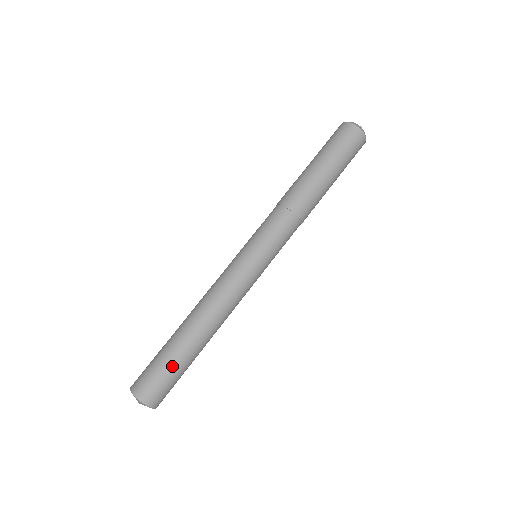
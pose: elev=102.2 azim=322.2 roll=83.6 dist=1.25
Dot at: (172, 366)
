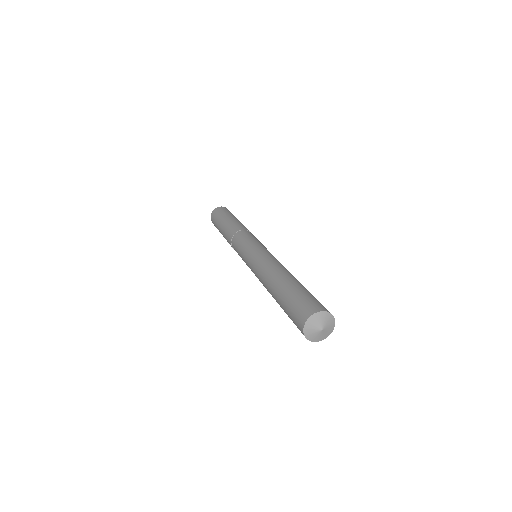
Dot at: (300, 291)
